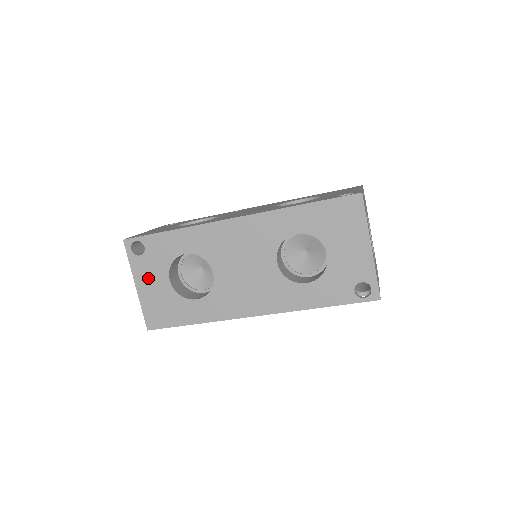
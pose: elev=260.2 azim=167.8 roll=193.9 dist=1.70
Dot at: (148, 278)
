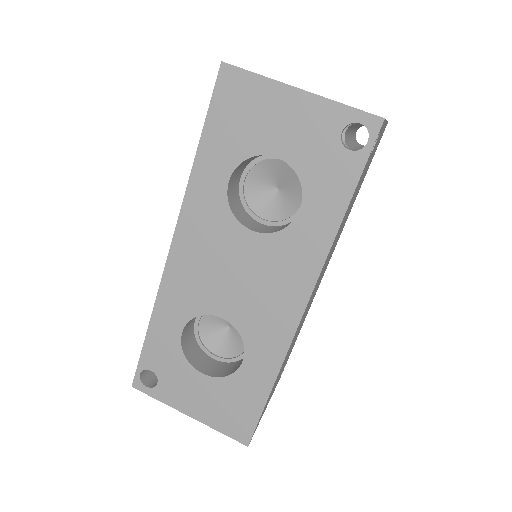
Dot at: (187, 395)
